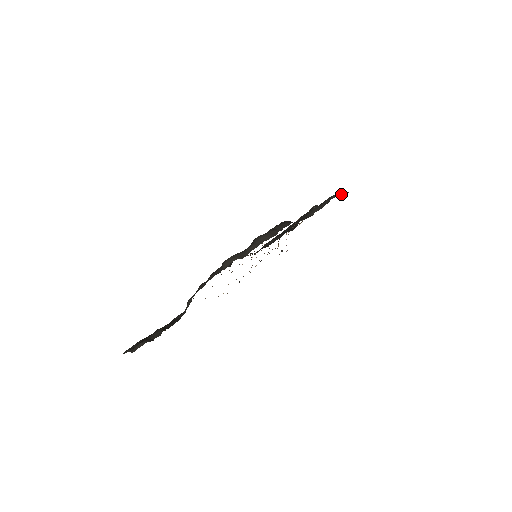
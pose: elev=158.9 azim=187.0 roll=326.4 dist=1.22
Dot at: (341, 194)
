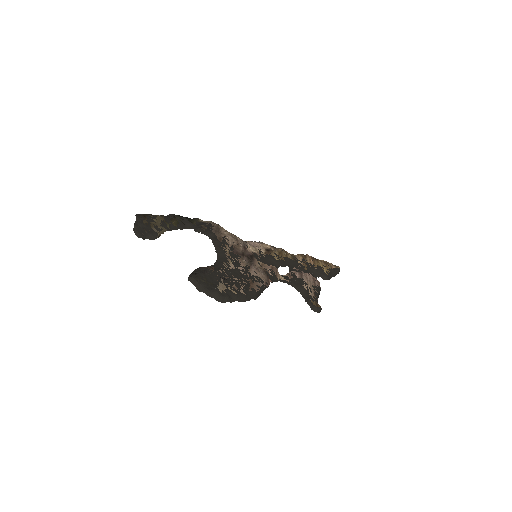
Dot at: (314, 309)
